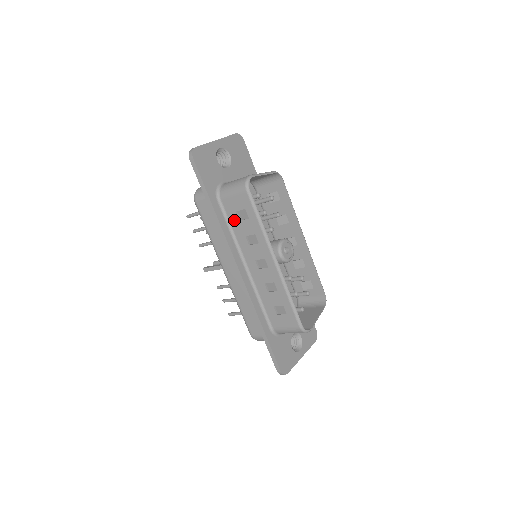
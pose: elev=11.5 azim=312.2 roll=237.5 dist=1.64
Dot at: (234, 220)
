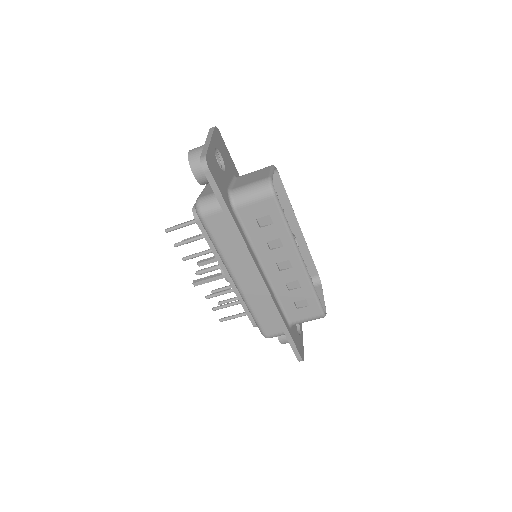
Dot at: (253, 228)
